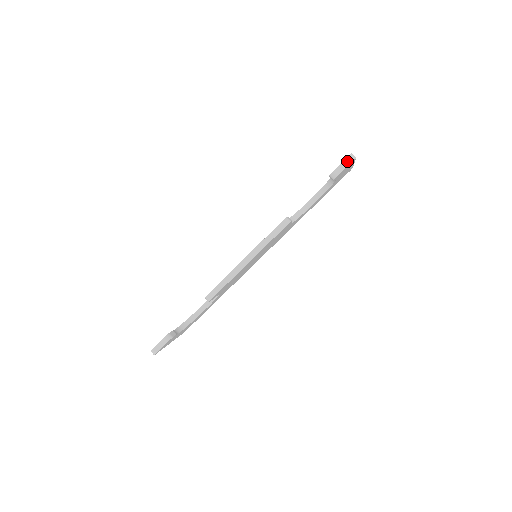
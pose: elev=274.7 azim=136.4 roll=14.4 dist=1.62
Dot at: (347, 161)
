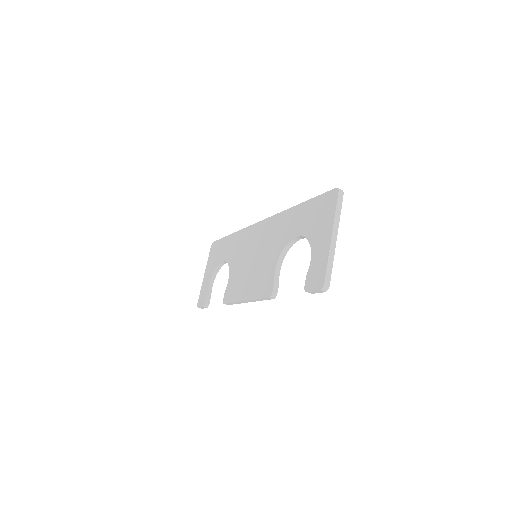
Dot at: (320, 291)
